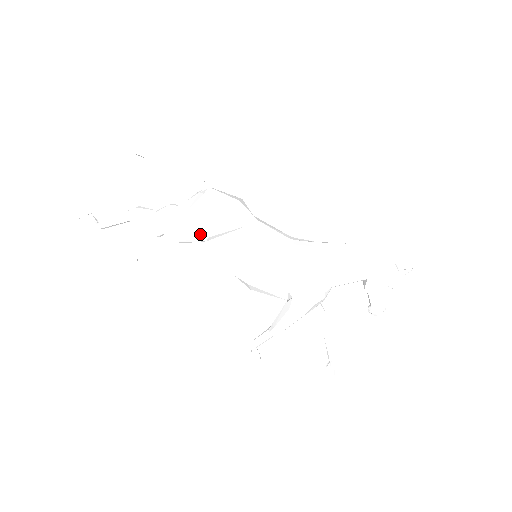
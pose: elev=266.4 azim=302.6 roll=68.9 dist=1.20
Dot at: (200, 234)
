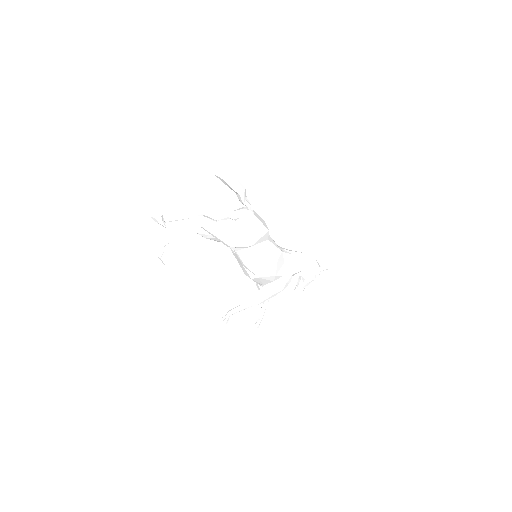
Dot at: (247, 244)
